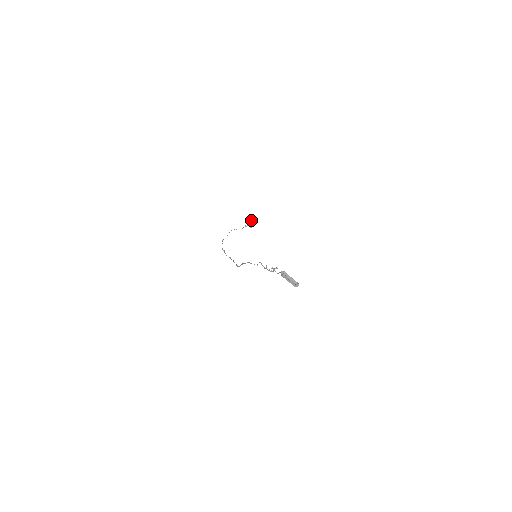
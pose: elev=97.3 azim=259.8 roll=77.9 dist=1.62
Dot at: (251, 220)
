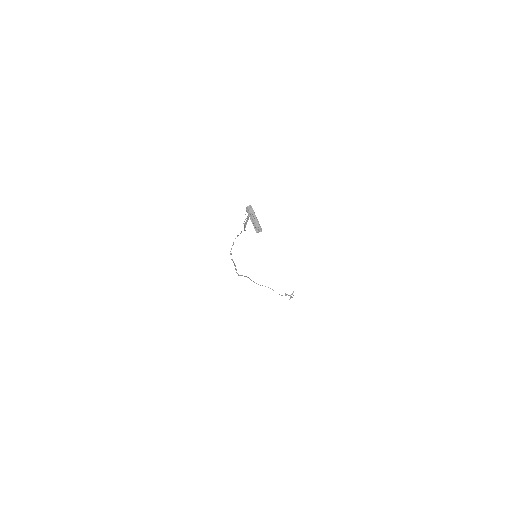
Dot at: occluded
